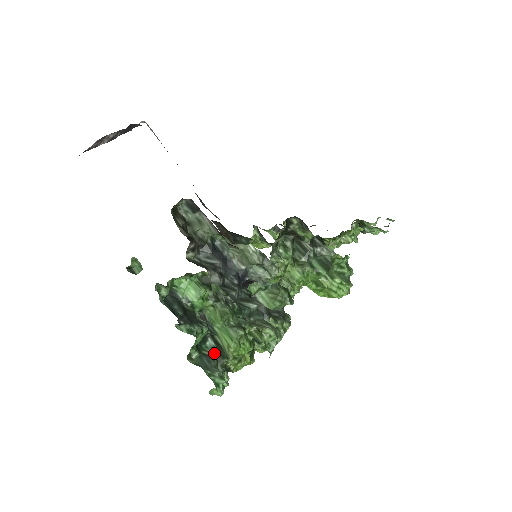
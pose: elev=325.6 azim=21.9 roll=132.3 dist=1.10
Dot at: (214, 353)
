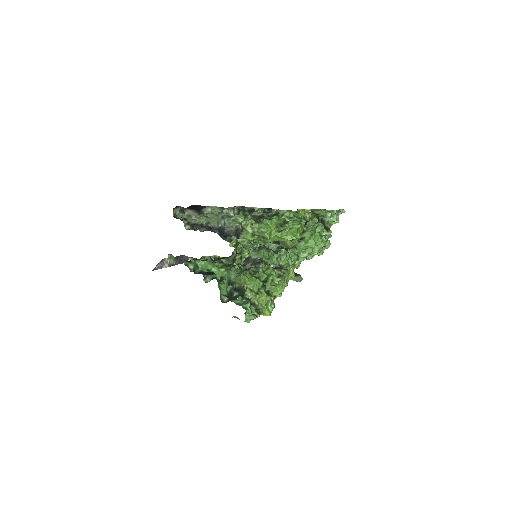
Dot at: occluded
